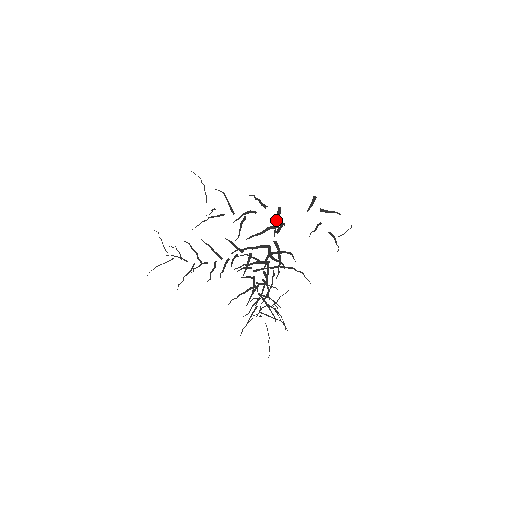
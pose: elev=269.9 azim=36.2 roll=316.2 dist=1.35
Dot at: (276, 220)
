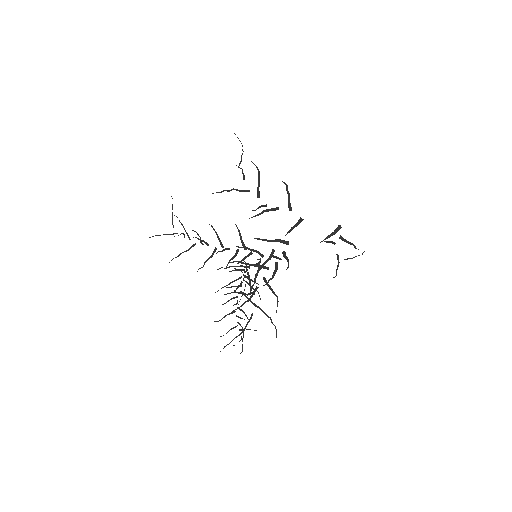
Dot at: (293, 226)
